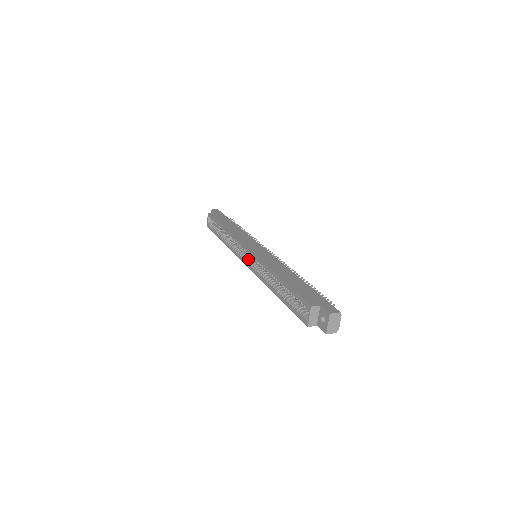
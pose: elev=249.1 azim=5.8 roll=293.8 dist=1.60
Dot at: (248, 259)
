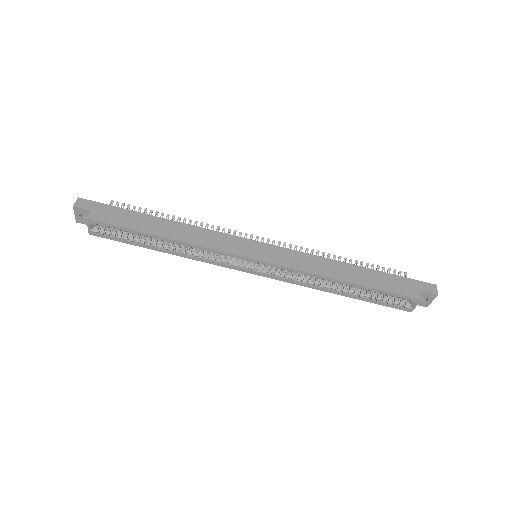
Dot at: (254, 267)
